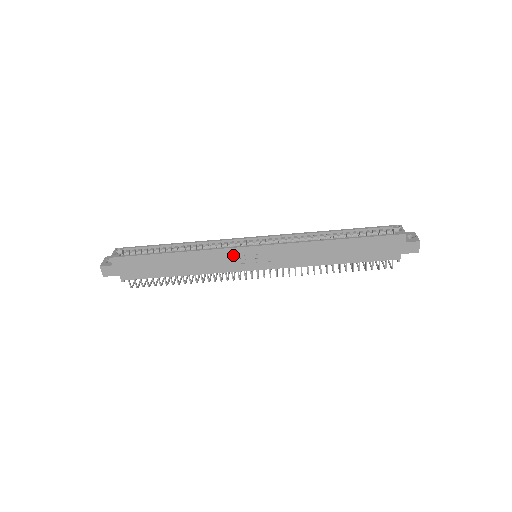
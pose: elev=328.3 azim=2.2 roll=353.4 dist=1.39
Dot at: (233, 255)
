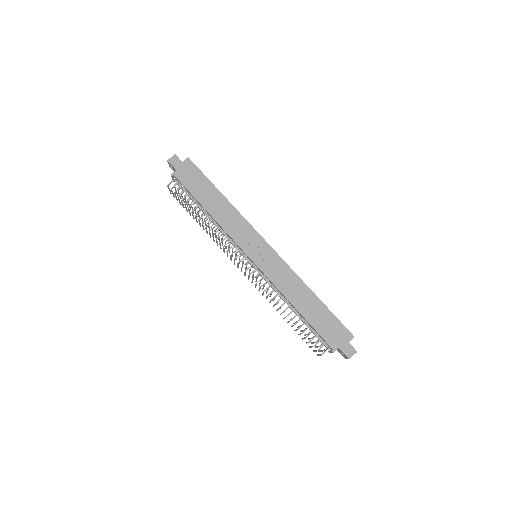
Dot at: (251, 235)
